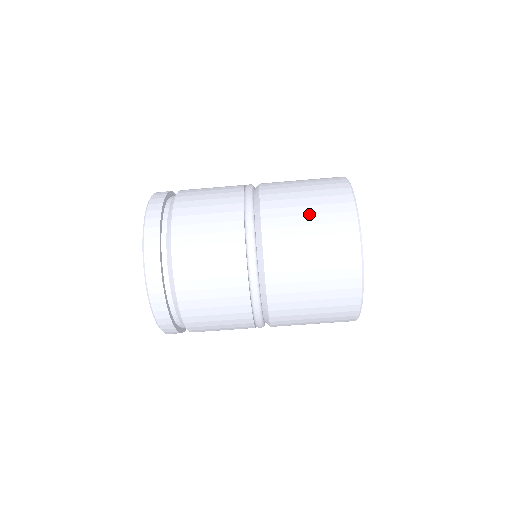
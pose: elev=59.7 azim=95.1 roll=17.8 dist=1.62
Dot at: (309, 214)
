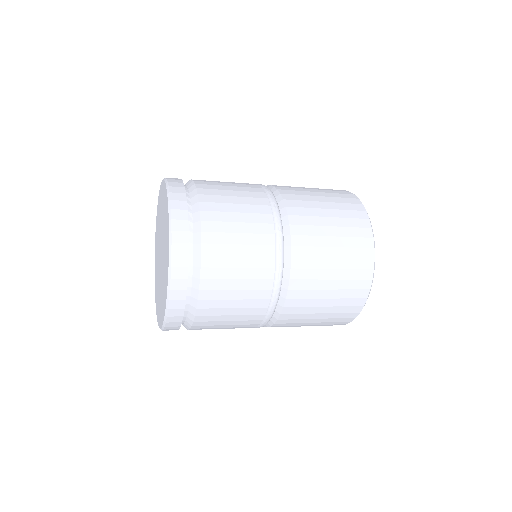
Dot at: (323, 313)
